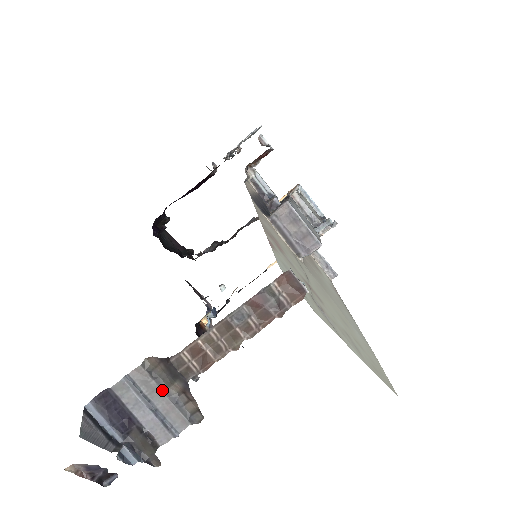
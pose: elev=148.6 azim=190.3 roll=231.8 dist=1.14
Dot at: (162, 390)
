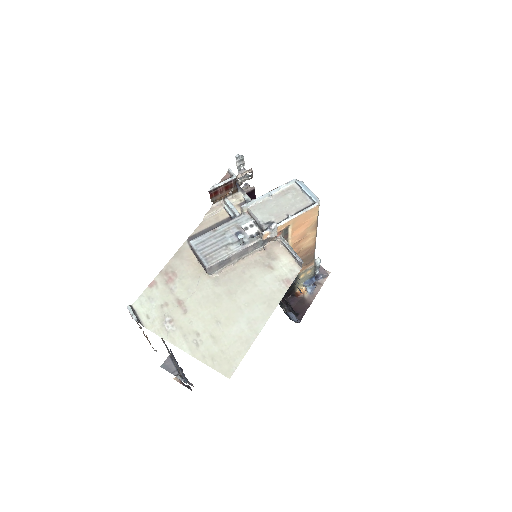
Dot at: (168, 352)
